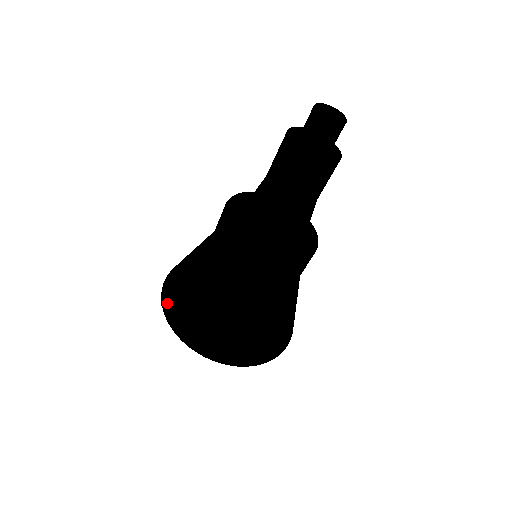
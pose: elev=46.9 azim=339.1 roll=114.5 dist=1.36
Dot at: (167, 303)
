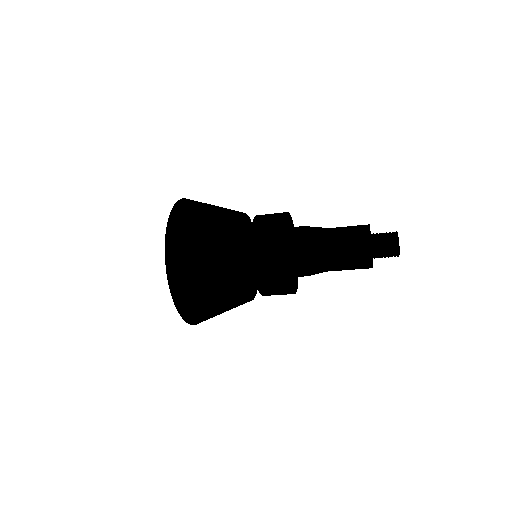
Dot at: (177, 284)
